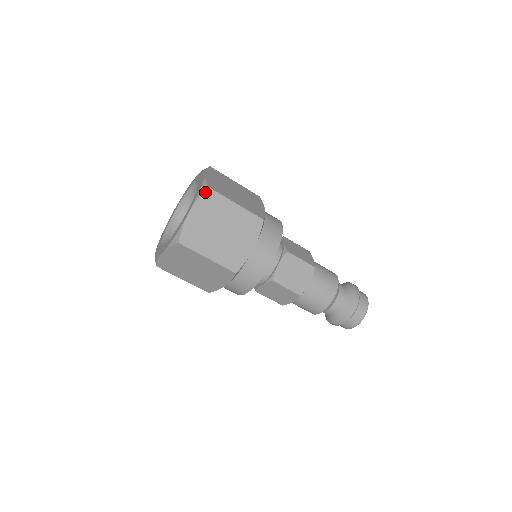
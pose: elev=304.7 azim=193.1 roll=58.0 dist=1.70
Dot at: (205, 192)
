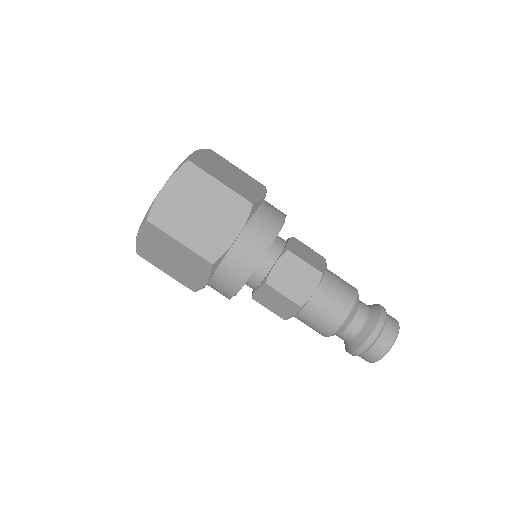
Dot at: (184, 166)
